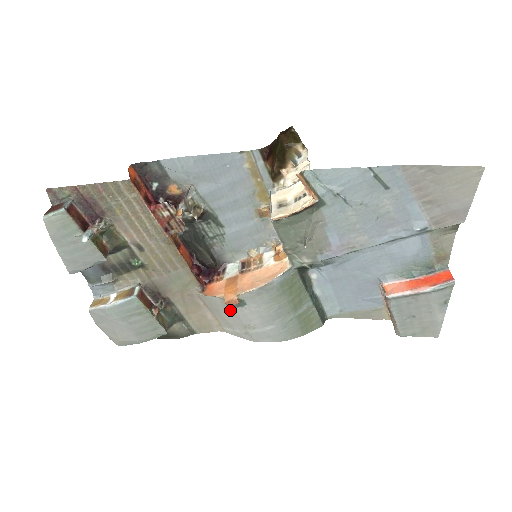
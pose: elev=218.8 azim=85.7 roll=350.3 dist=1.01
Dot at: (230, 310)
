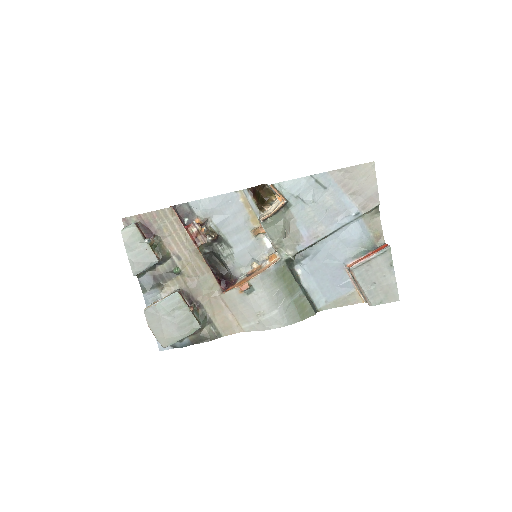
Dot at: (244, 300)
